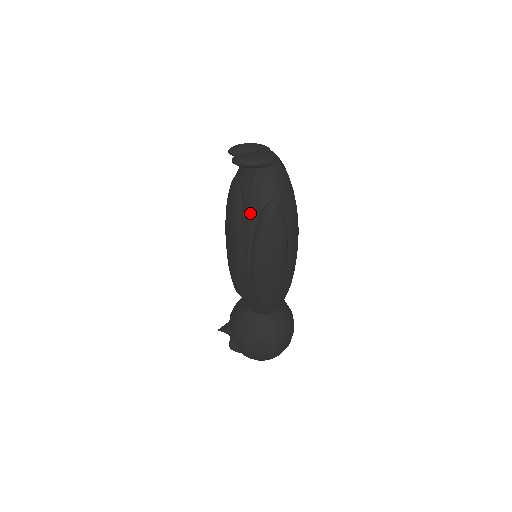
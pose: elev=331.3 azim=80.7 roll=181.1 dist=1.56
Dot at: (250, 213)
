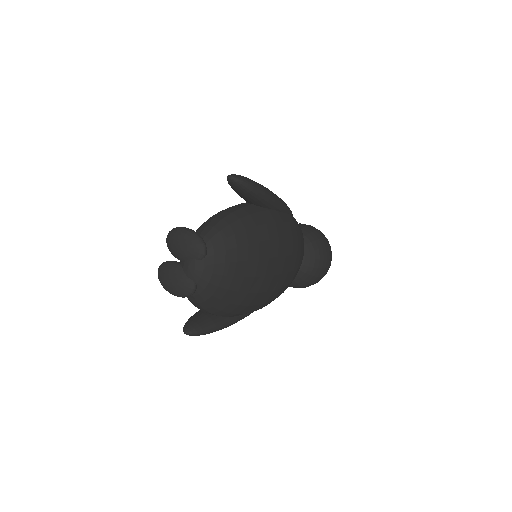
Dot at: occluded
